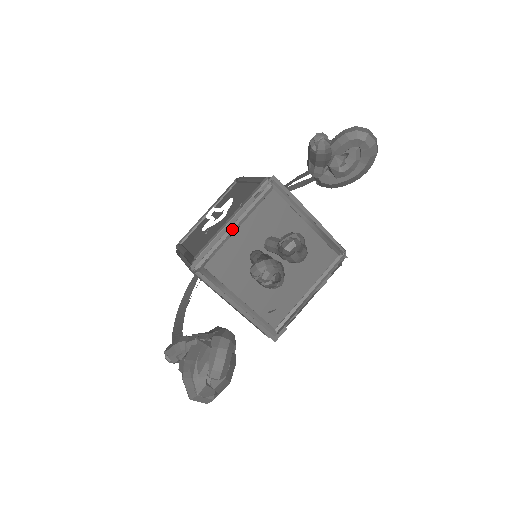
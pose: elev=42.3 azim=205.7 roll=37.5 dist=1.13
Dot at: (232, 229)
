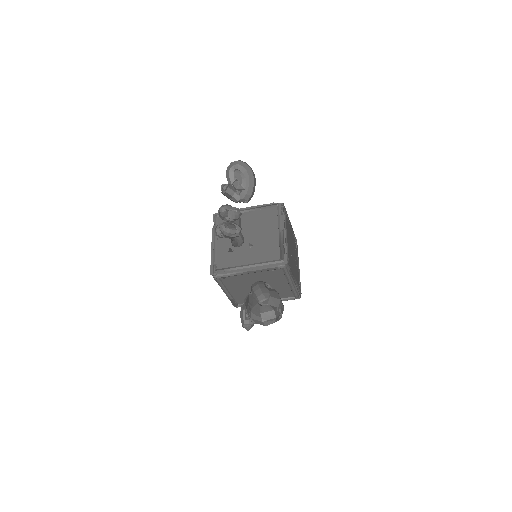
Dot at: (215, 245)
